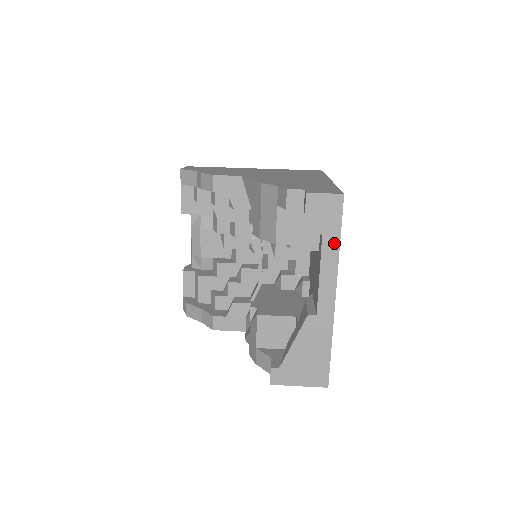
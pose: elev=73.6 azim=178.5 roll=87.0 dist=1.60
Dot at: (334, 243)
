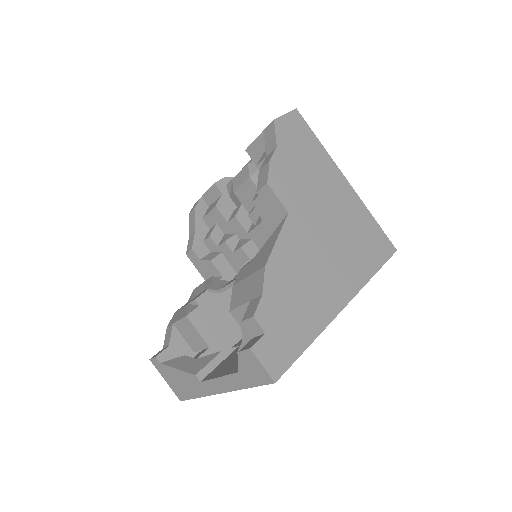
Dot at: (243, 383)
